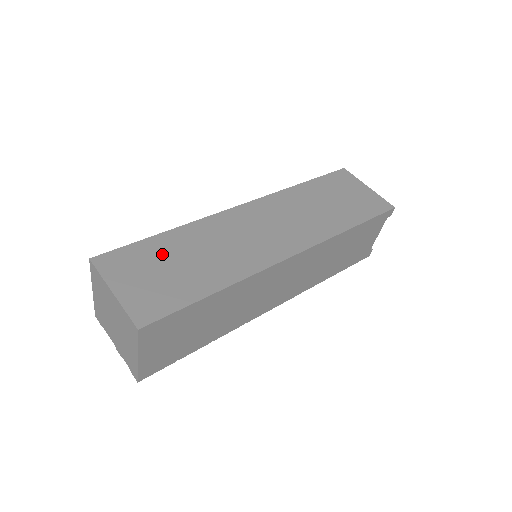
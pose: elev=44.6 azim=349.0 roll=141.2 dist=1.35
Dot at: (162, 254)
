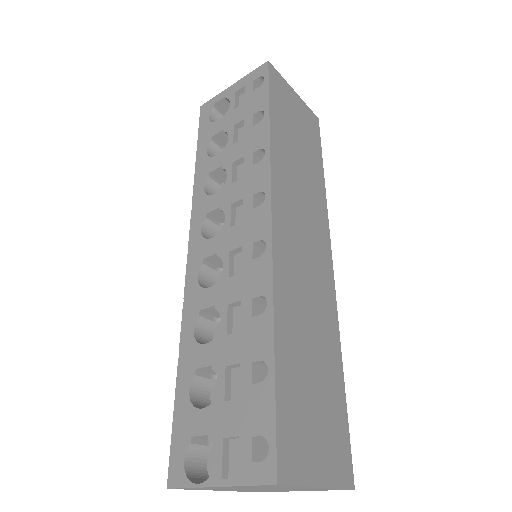
Dot at: (299, 382)
